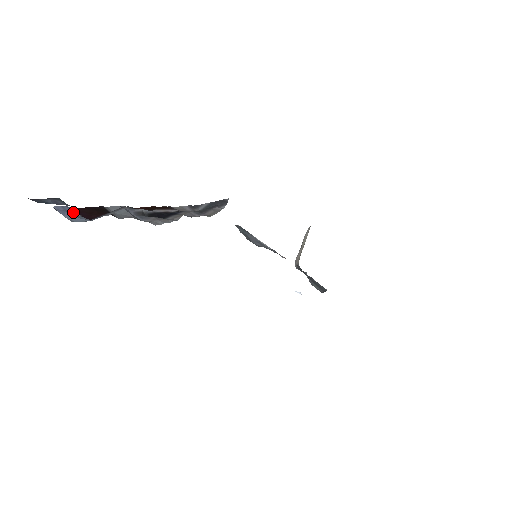
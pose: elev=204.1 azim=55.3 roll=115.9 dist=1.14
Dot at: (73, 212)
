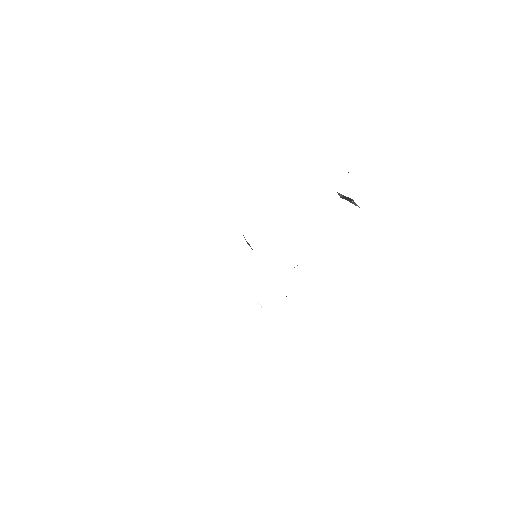
Dot at: occluded
